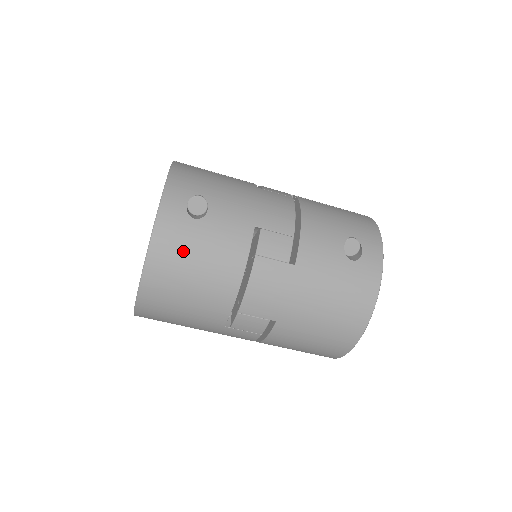
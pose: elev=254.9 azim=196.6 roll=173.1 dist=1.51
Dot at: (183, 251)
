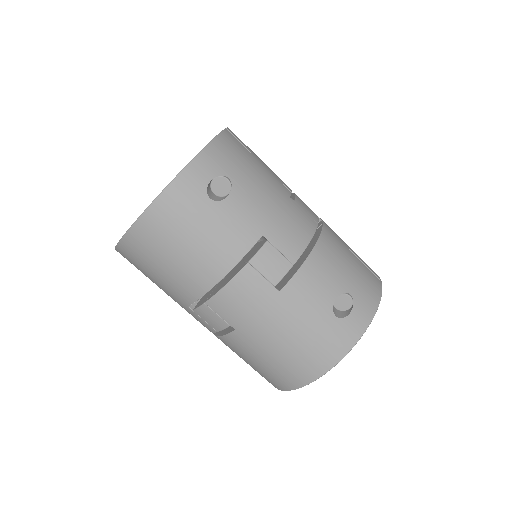
Dot at: (183, 223)
